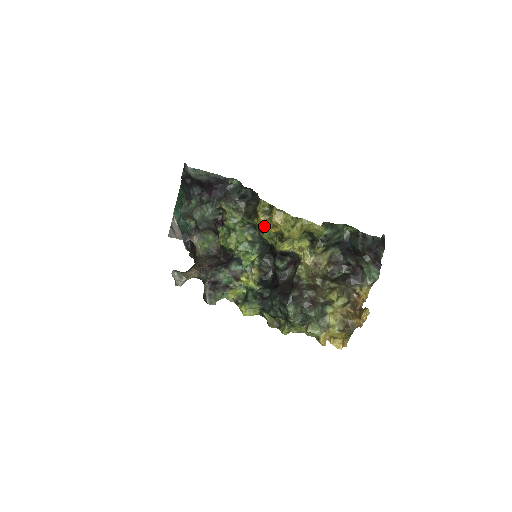
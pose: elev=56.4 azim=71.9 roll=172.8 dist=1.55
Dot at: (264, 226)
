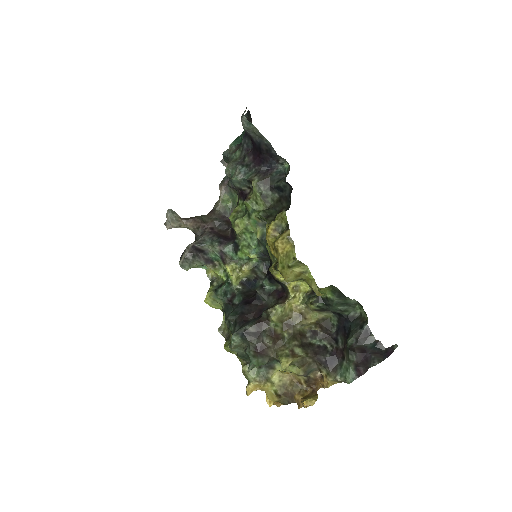
Dot at: (267, 240)
